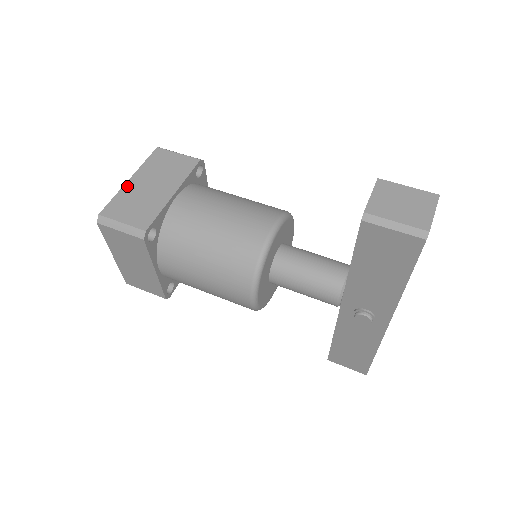
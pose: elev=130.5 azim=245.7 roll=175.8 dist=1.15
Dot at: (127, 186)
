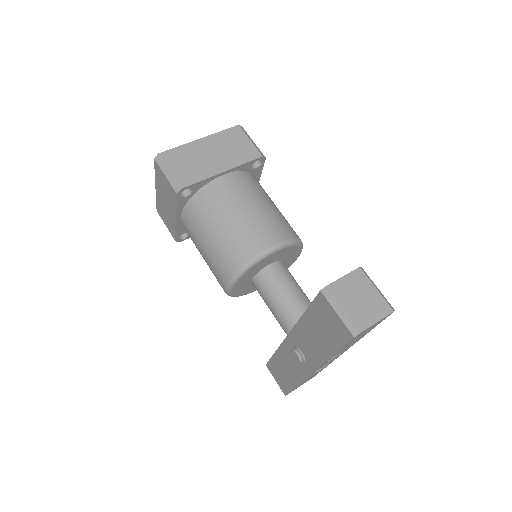
Dot at: (194, 143)
